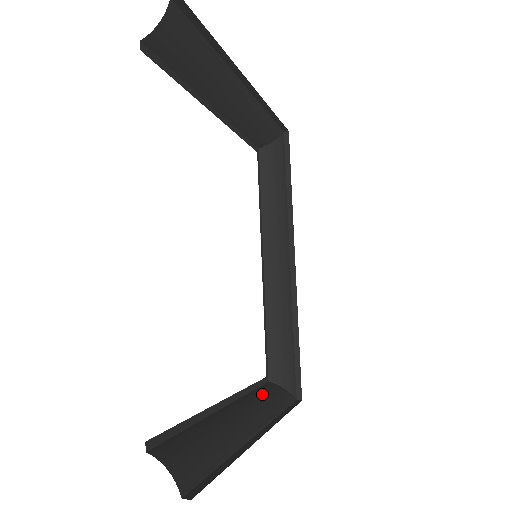
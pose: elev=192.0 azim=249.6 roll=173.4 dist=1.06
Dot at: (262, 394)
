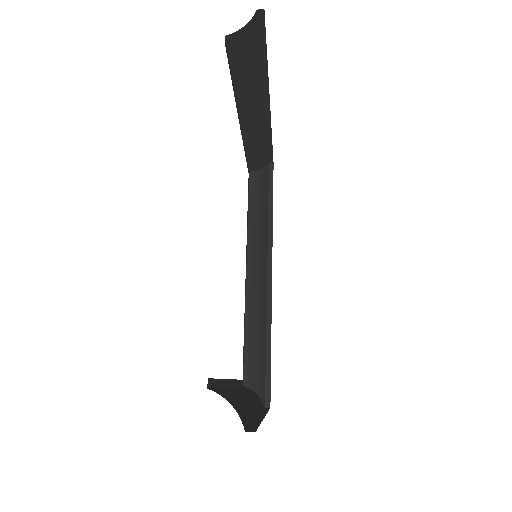
Dot at: (247, 390)
